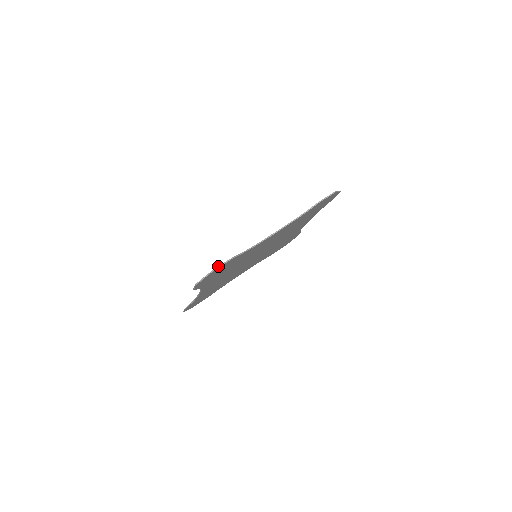
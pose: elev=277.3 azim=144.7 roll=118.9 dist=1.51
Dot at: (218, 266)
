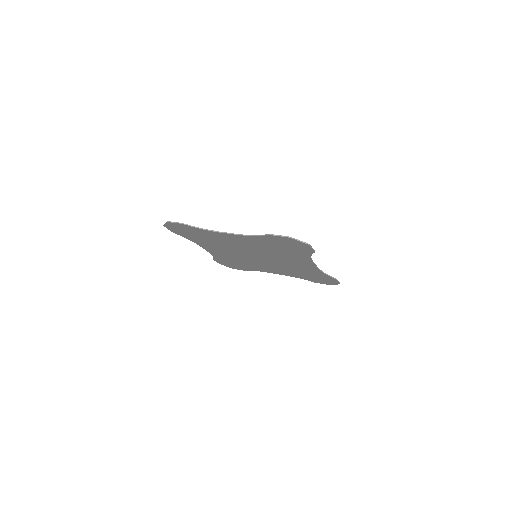
Dot at: occluded
